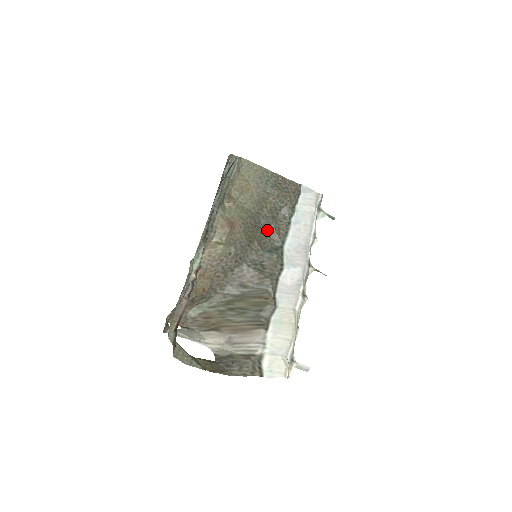
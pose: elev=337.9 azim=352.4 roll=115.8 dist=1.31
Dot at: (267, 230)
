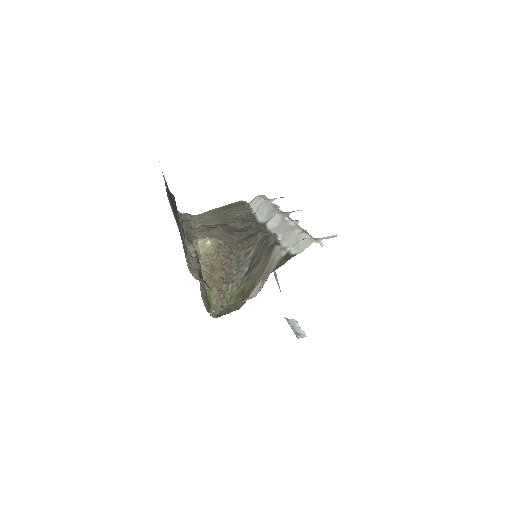
Dot at: (240, 227)
